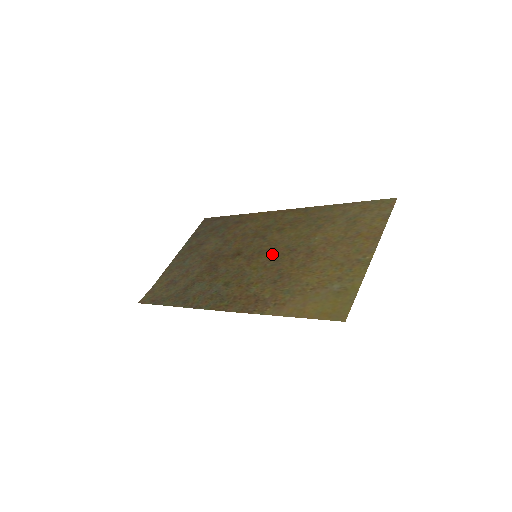
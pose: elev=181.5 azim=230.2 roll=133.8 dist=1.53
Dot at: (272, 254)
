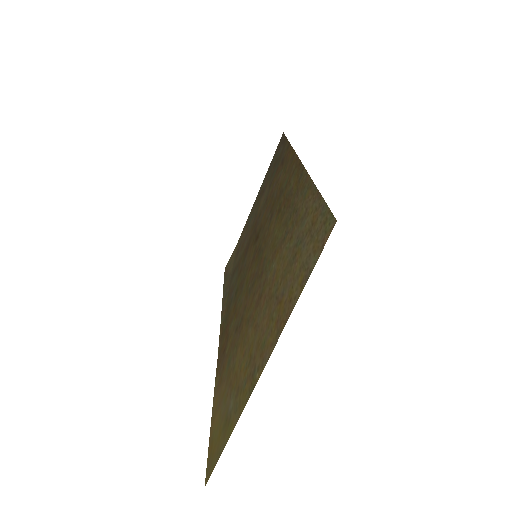
Dot at: (257, 265)
